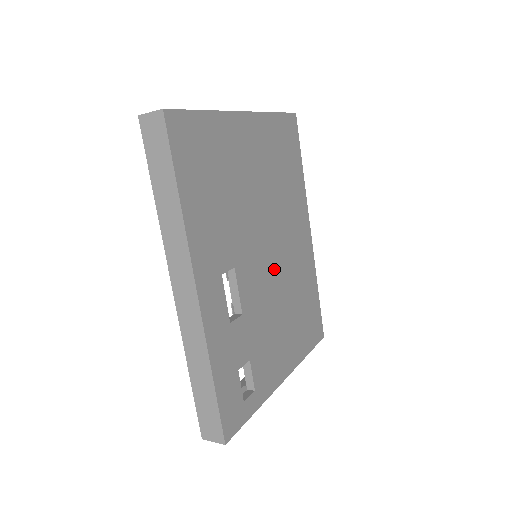
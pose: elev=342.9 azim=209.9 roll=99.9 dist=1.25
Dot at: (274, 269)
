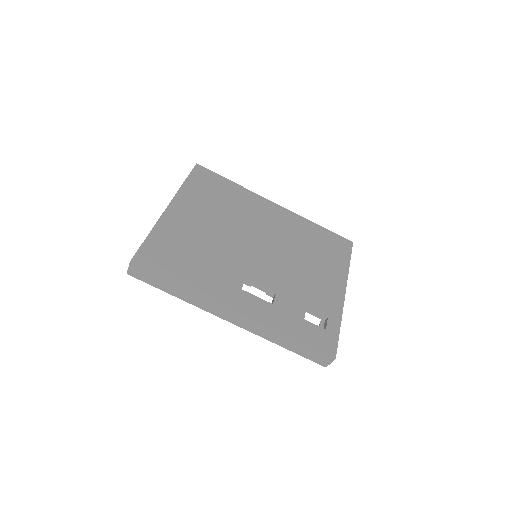
Dot at: (272, 250)
